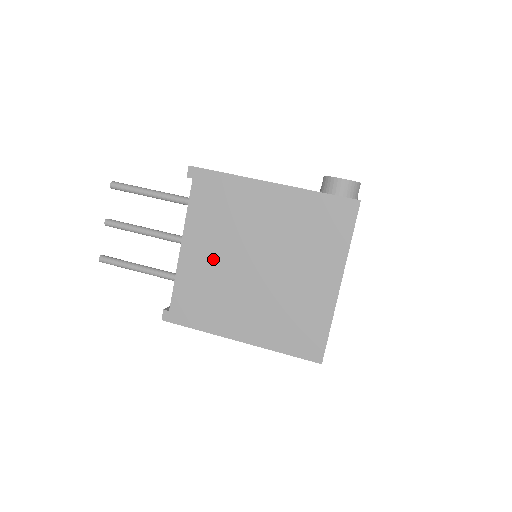
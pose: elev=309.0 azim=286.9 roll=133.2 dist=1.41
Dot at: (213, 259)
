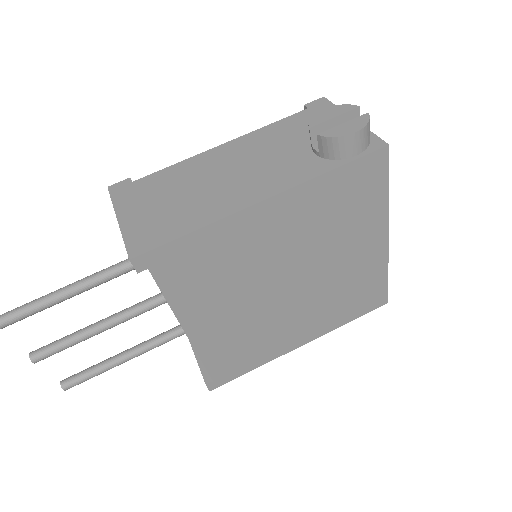
Dot at: (234, 316)
